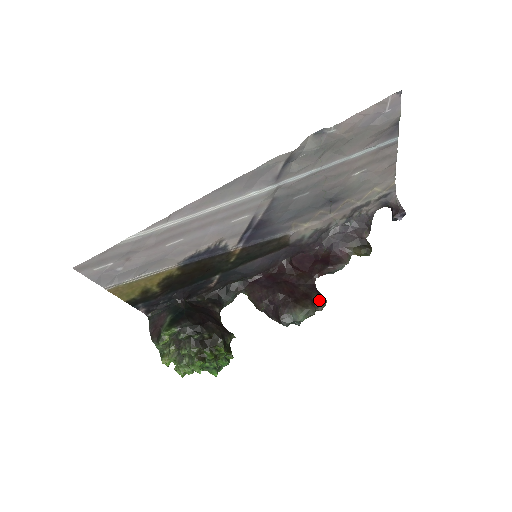
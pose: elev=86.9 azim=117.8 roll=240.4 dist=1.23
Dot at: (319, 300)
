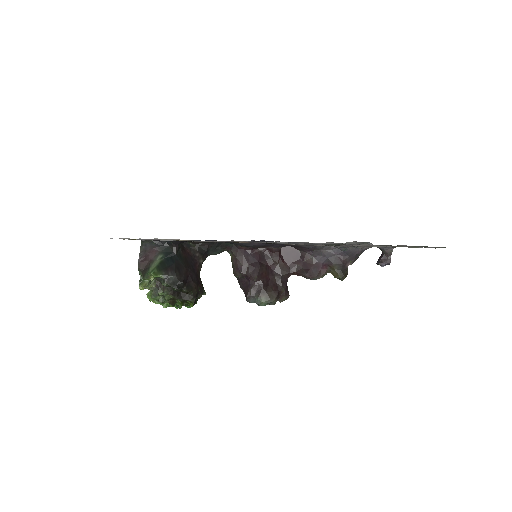
Dot at: (284, 295)
